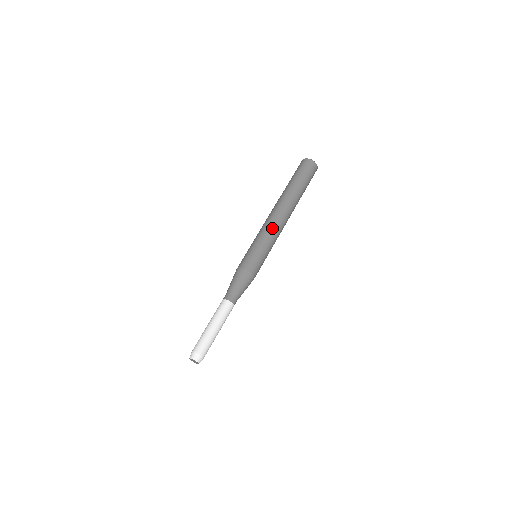
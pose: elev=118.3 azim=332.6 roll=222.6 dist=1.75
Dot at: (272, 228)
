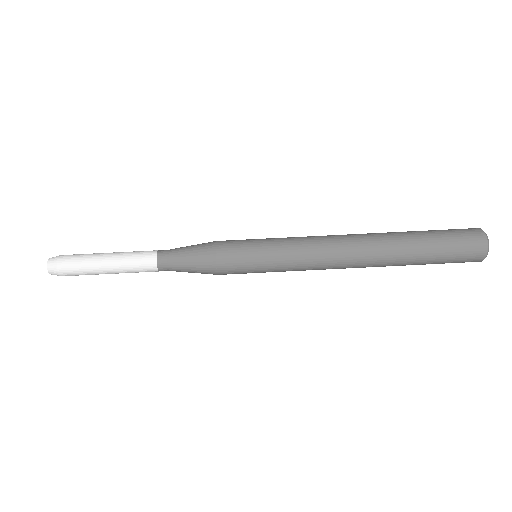
Dot at: (312, 255)
